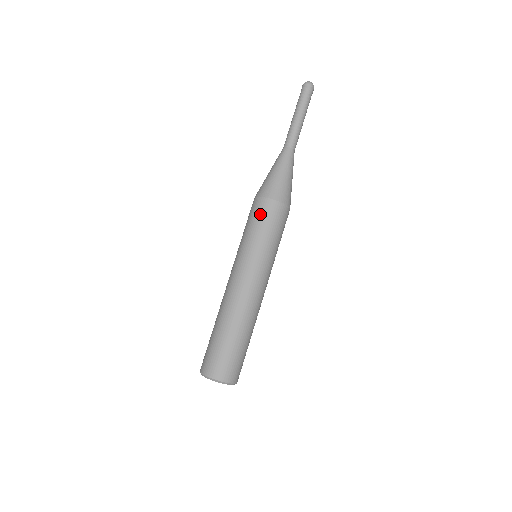
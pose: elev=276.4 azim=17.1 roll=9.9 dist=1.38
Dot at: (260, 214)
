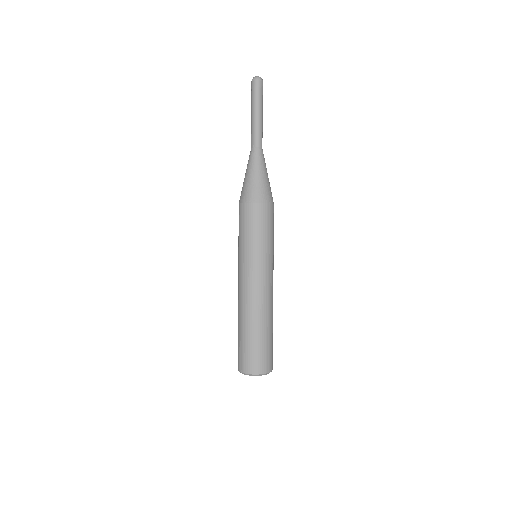
Dot at: (252, 219)
